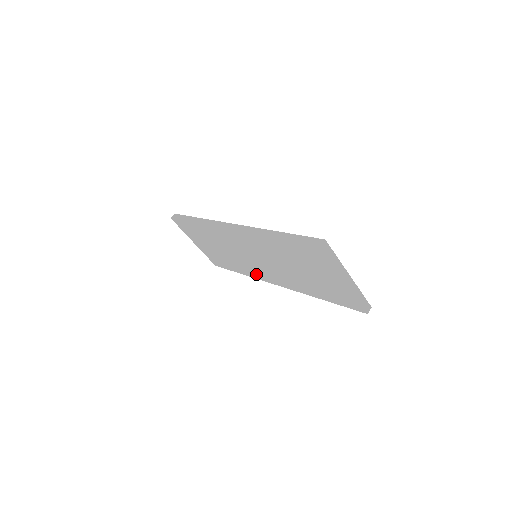
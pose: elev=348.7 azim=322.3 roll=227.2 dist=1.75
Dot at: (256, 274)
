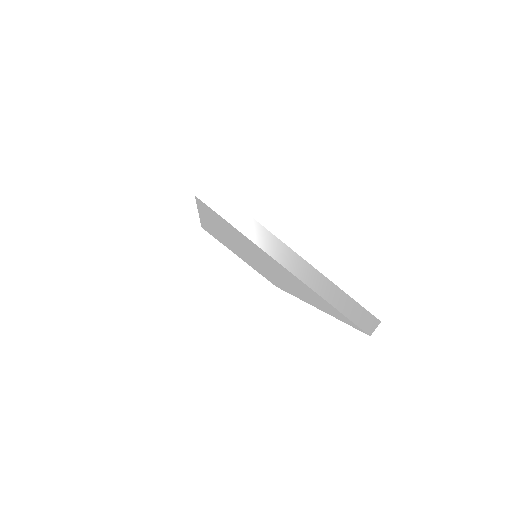
Dot at: occluded
